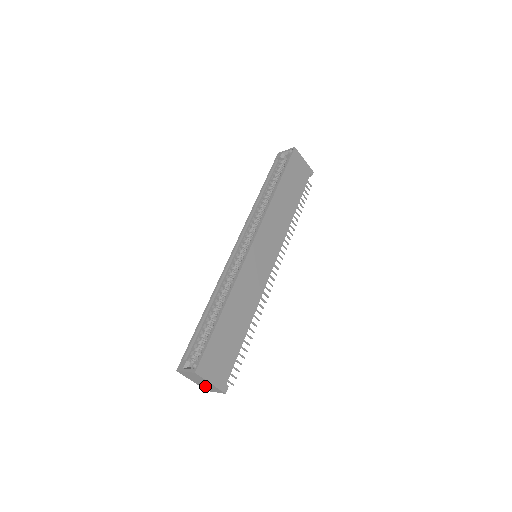
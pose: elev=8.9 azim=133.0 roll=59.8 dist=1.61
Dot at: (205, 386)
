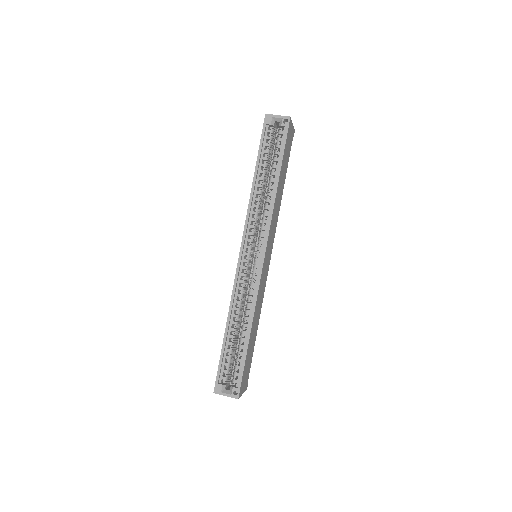
Dot at: occluded
